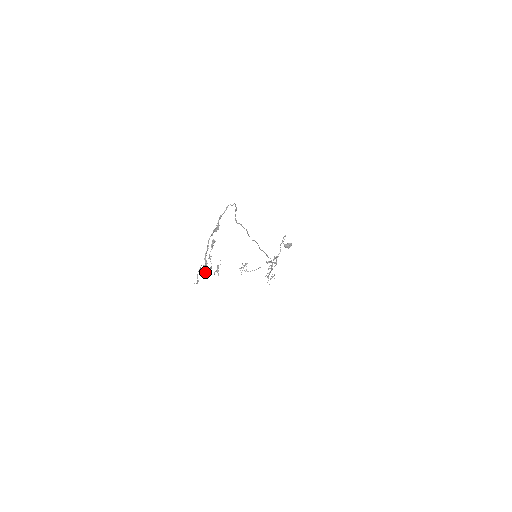
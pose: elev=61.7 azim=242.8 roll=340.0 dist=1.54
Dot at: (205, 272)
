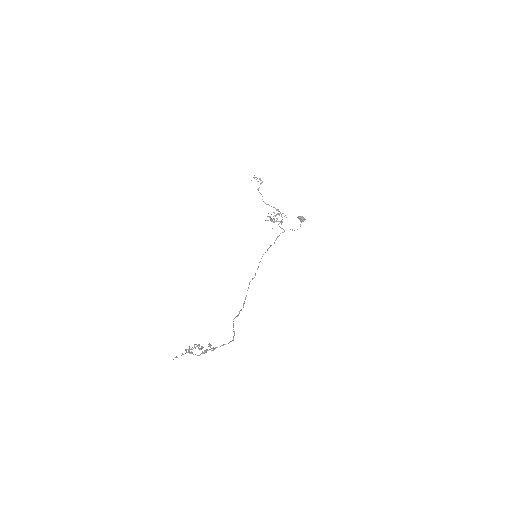
Dot at: (186, 349)
